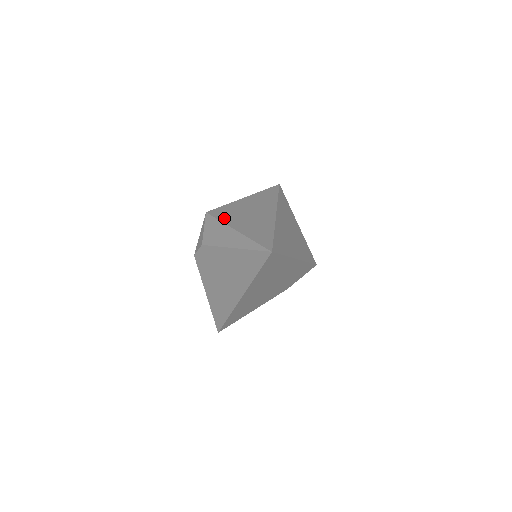
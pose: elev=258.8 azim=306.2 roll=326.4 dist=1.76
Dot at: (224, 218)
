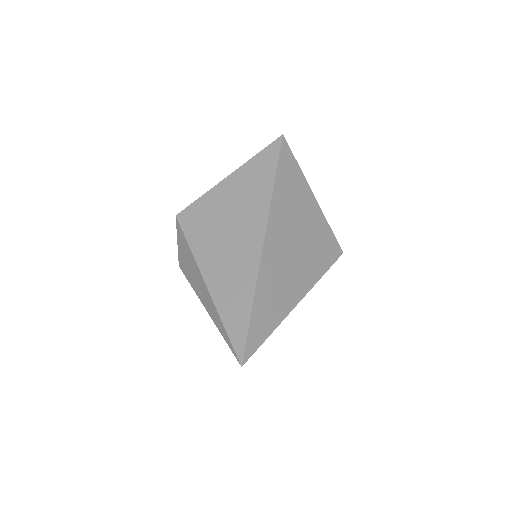
Dot at: (195, 243)
